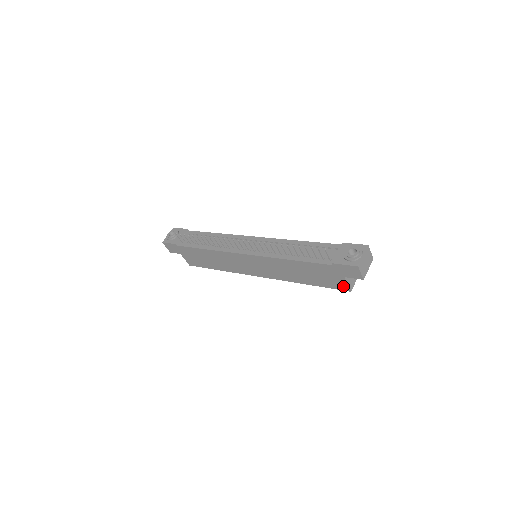
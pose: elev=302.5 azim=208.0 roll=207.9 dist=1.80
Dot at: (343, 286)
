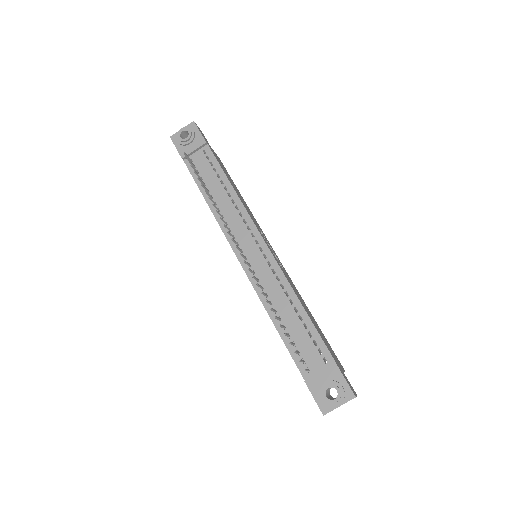
Dot at: occluded
